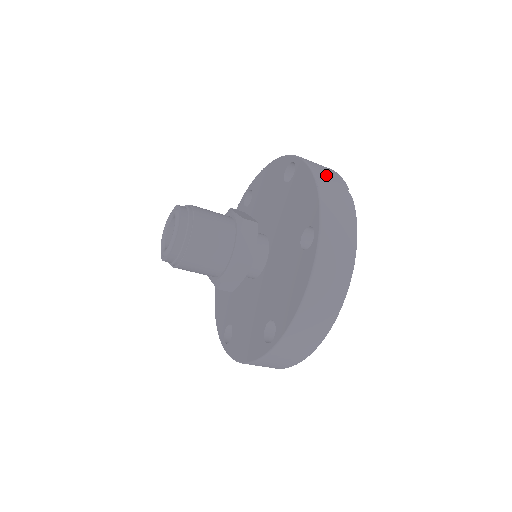
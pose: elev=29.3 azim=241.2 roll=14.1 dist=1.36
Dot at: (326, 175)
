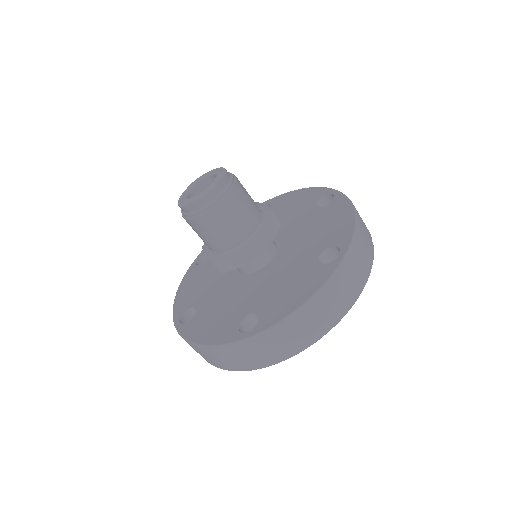
Dot at: occluded
